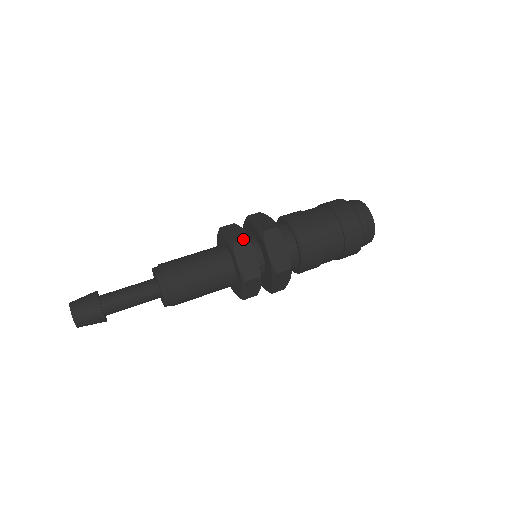
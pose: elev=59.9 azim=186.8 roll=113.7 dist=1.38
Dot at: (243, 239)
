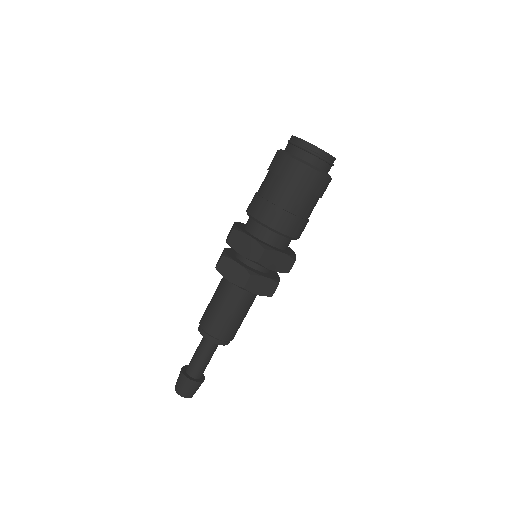
Dot at: (219, 260)
